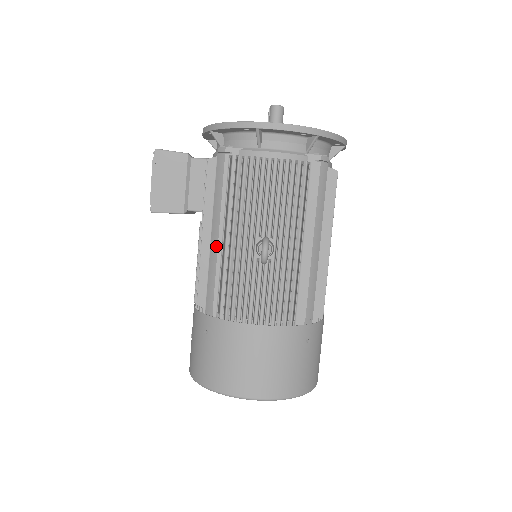
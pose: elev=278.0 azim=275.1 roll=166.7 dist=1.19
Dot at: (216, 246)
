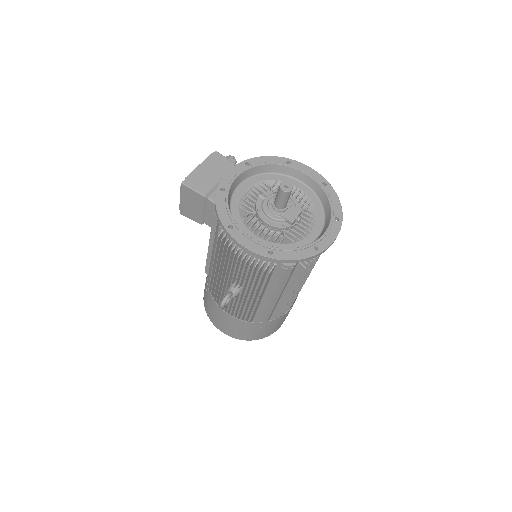
Dot at: (212, 263)
